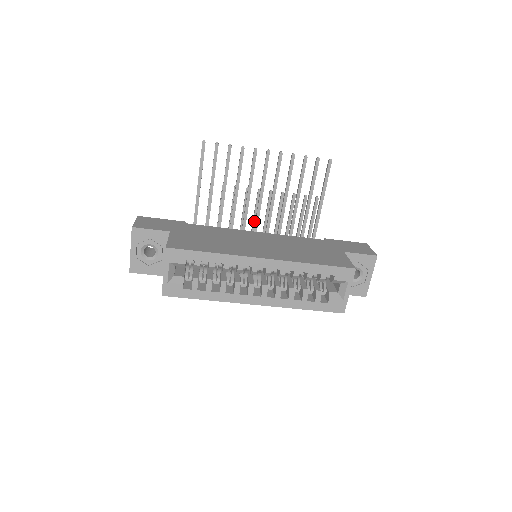
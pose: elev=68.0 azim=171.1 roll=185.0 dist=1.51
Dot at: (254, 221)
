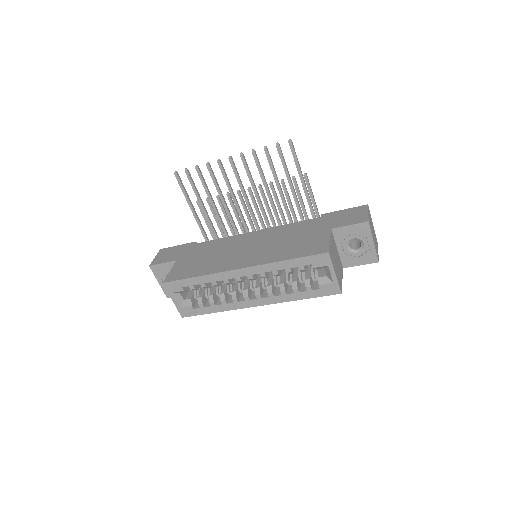
Dot at: (259, 216)
